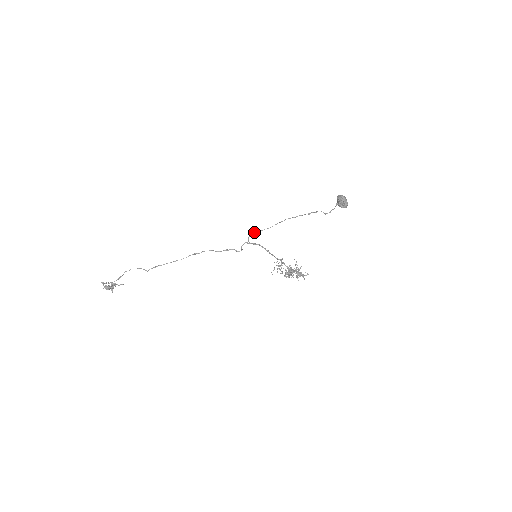
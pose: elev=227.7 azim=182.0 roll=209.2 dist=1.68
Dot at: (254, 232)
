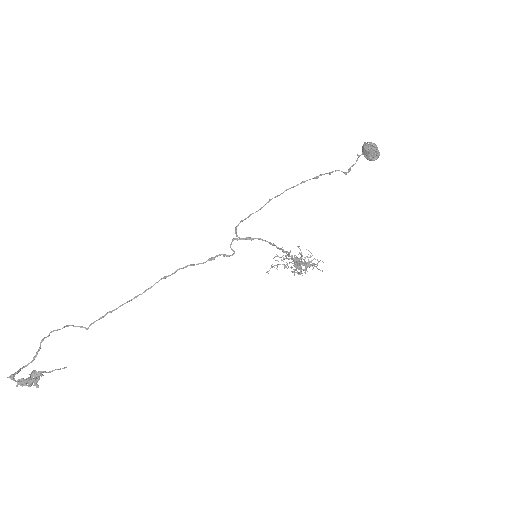
Dot at: occluded
